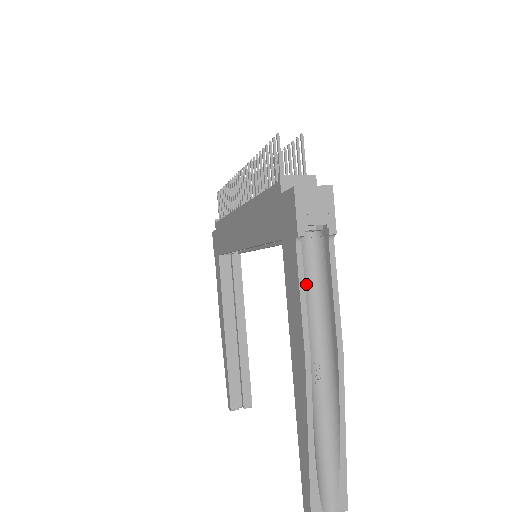
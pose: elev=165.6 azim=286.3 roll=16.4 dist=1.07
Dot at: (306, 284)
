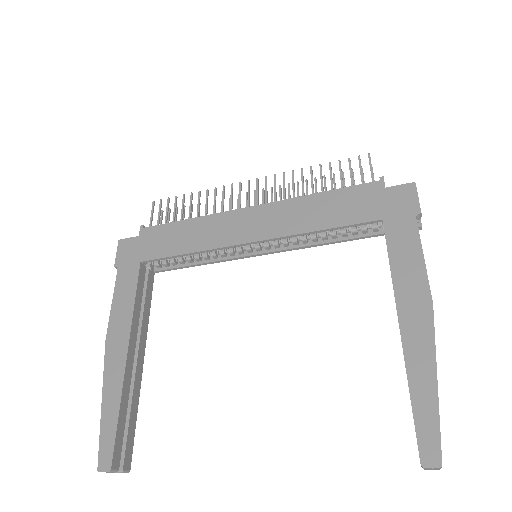
Dot at: occluded
